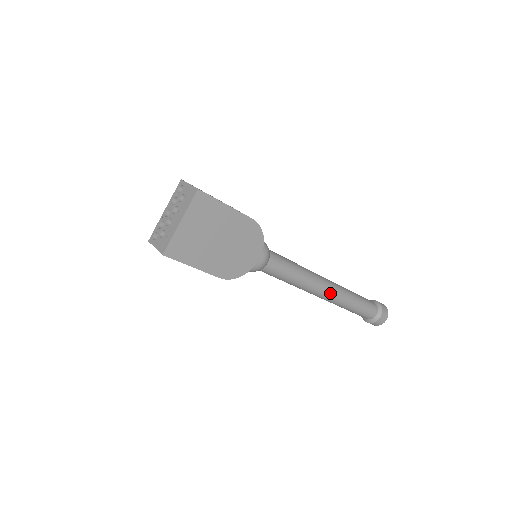
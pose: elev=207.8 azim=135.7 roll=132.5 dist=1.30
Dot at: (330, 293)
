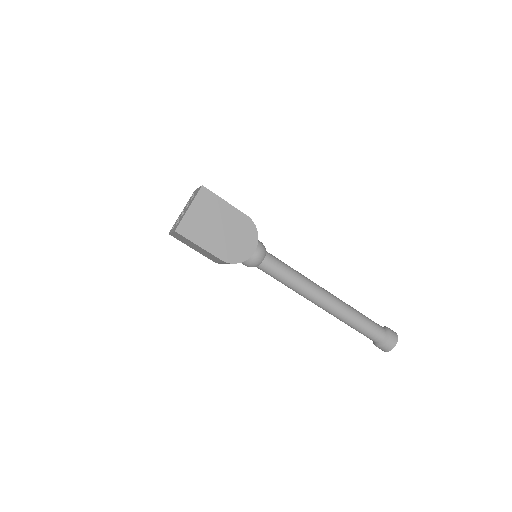
Dot at: (329, 301)
